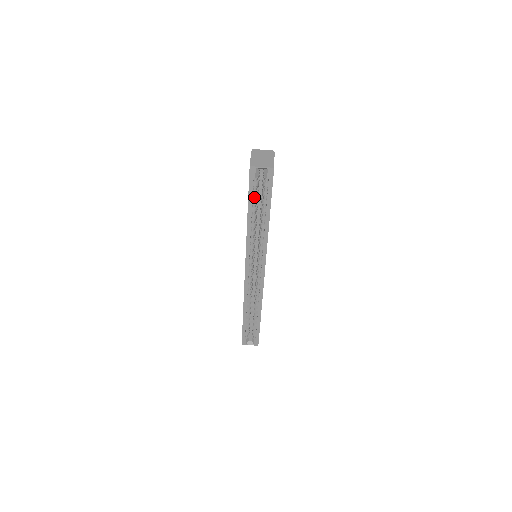
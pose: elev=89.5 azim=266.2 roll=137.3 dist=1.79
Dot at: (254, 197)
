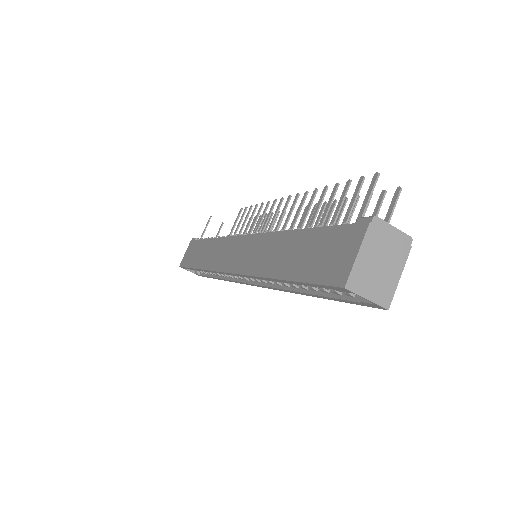
Dot at: occluded
